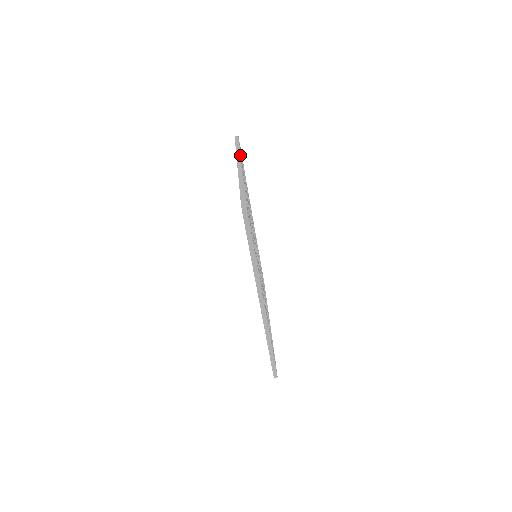
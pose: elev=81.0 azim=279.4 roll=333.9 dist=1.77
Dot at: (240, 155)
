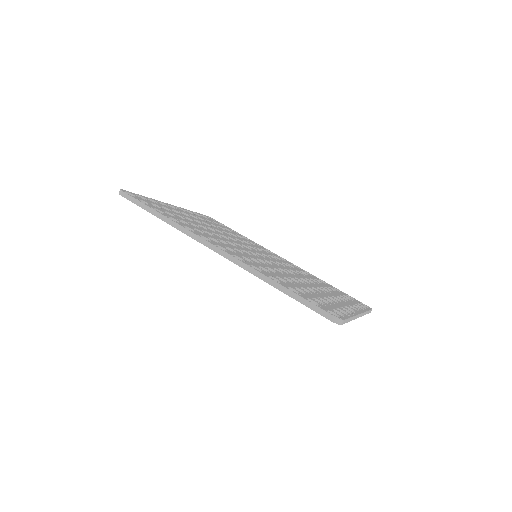
Dot at: (182, 208)
